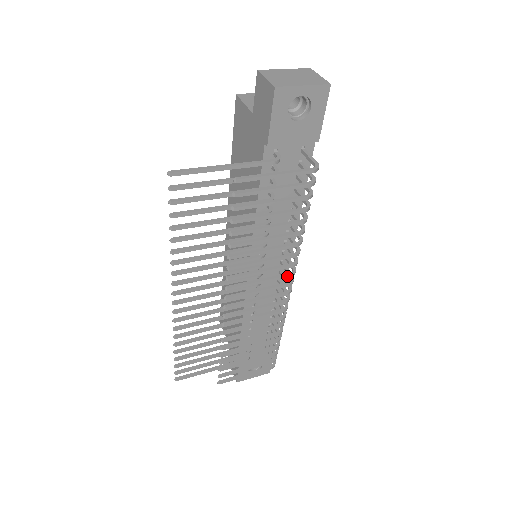
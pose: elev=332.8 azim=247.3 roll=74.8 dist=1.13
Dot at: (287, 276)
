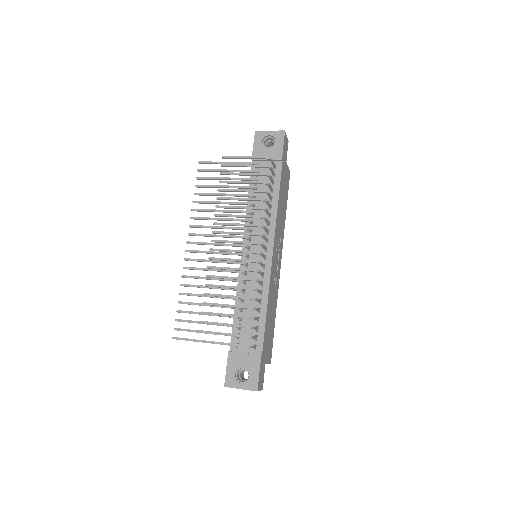
Dot at: (254, 234)
